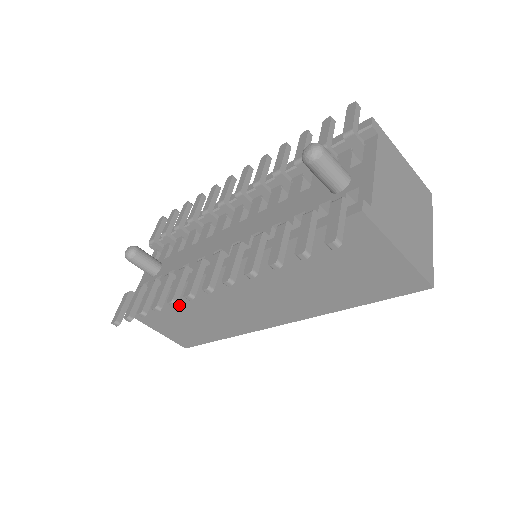
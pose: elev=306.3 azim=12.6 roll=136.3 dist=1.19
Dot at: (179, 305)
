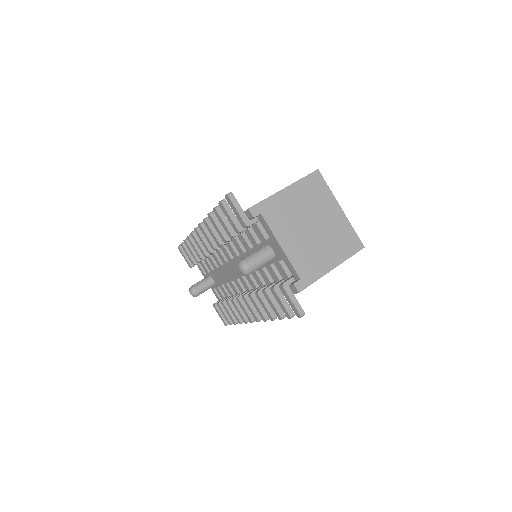
Dot at: occluded
